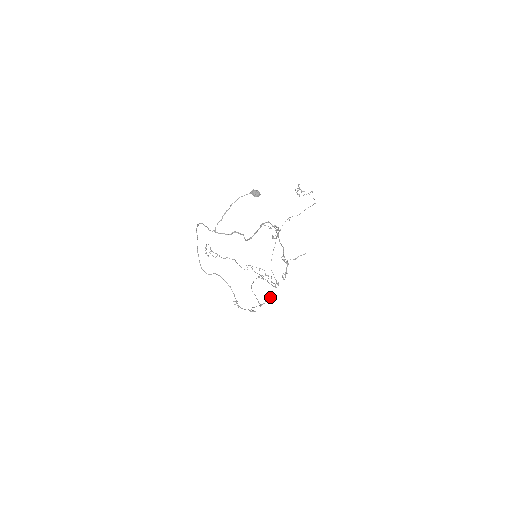
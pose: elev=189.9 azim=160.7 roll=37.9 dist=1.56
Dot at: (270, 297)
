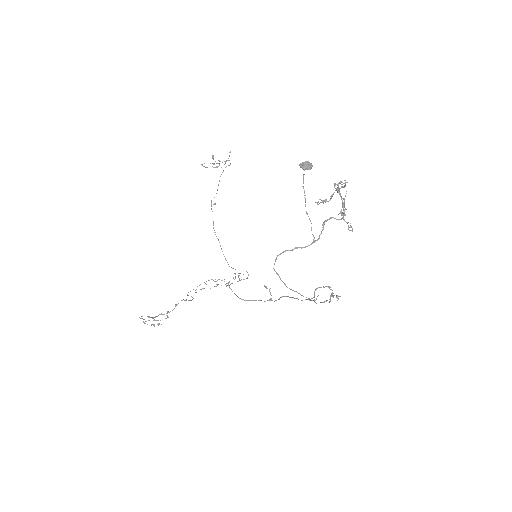
Dot at: (266, 286)
